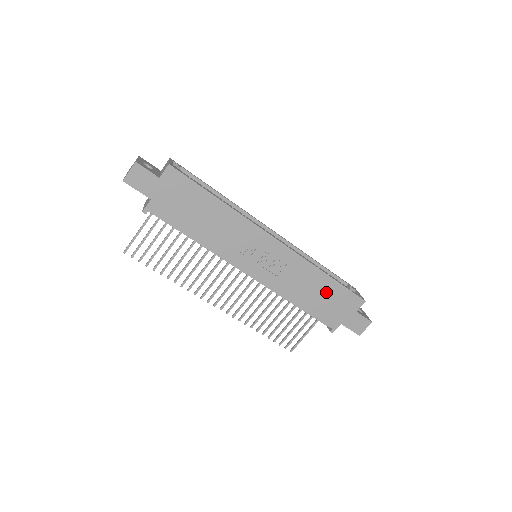
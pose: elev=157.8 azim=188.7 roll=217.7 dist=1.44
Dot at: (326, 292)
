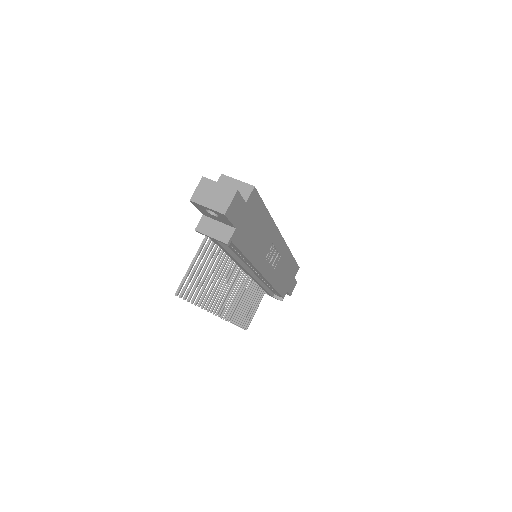
Dot at: (289, 270)
